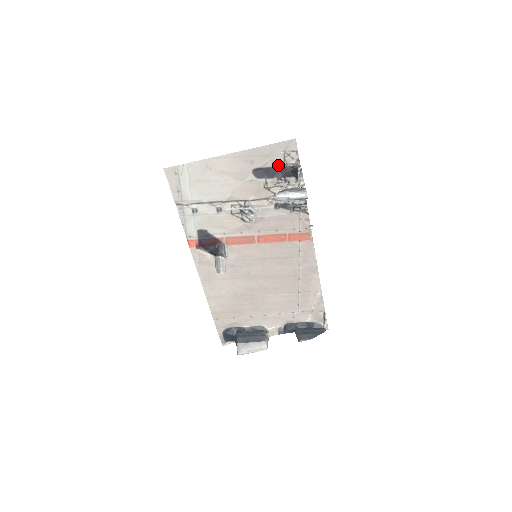
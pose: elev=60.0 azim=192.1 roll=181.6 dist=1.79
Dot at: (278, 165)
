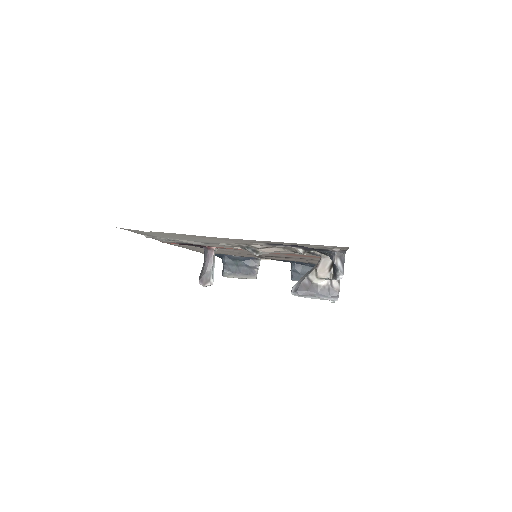
Dot at: (309, 247)
